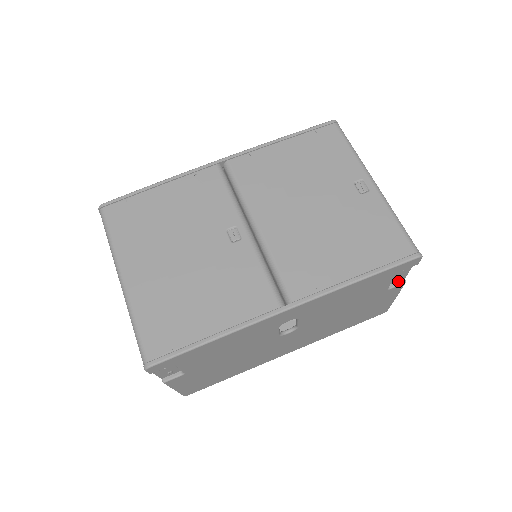
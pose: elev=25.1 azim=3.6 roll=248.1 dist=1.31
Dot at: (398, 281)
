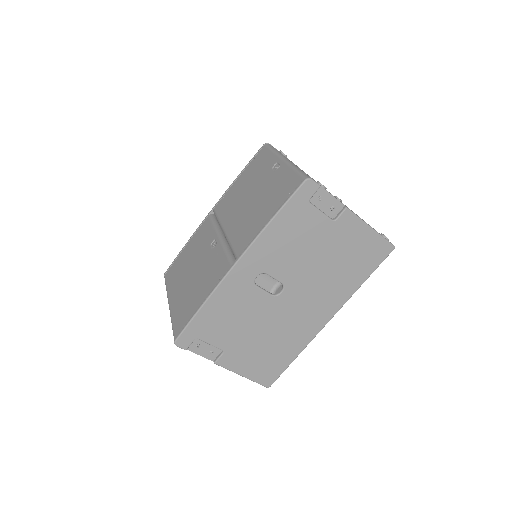
Dot at: (340, 211)
